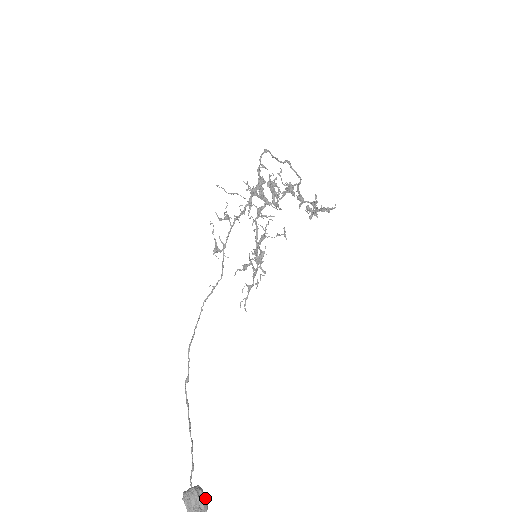
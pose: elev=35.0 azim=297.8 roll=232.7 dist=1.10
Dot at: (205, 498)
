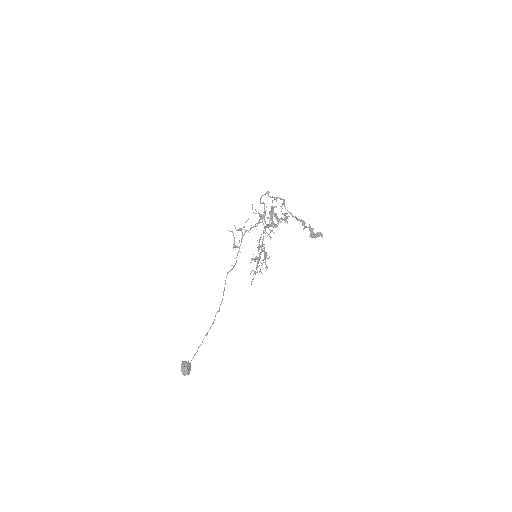
Dot at: (188, 368)
